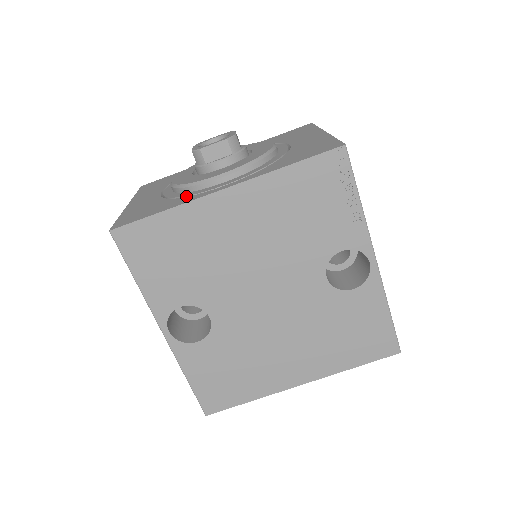
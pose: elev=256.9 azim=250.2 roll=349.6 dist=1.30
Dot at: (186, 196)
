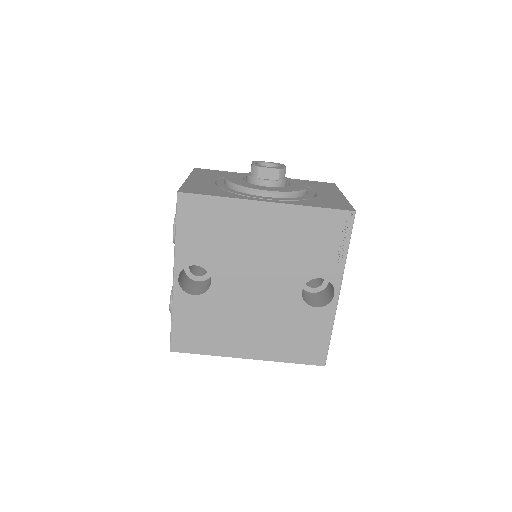
Dot at: (237, 193)
